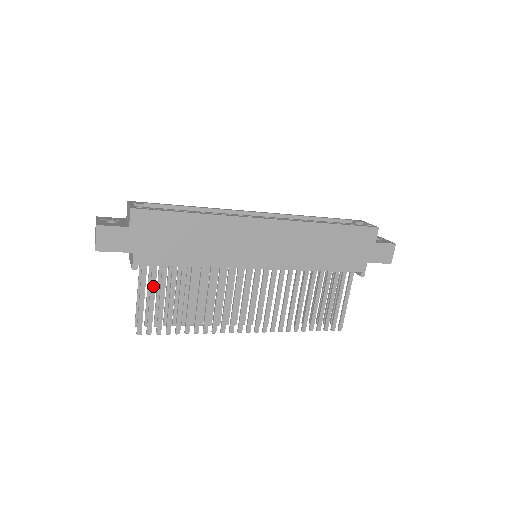
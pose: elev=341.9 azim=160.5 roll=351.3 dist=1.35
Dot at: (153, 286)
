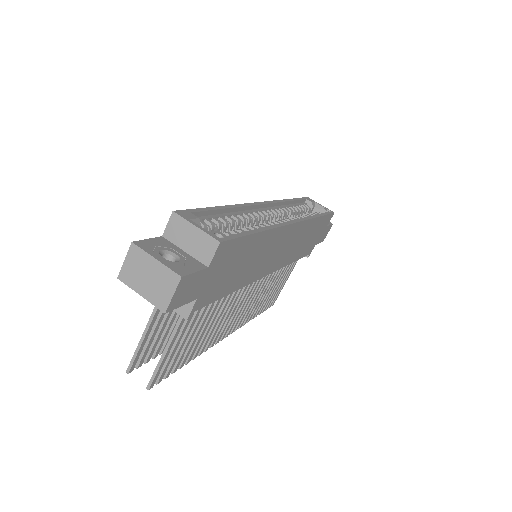
Dot at: (186, 327)
